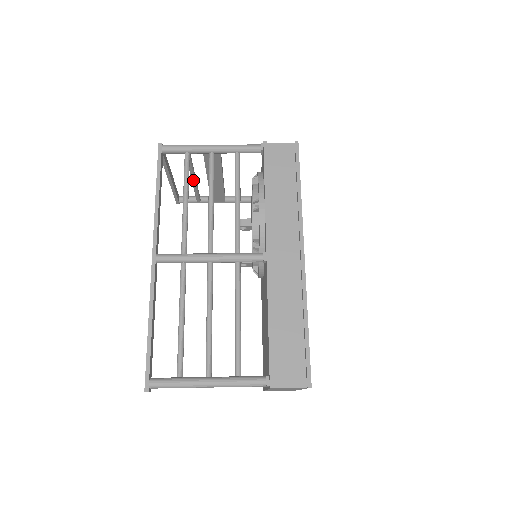
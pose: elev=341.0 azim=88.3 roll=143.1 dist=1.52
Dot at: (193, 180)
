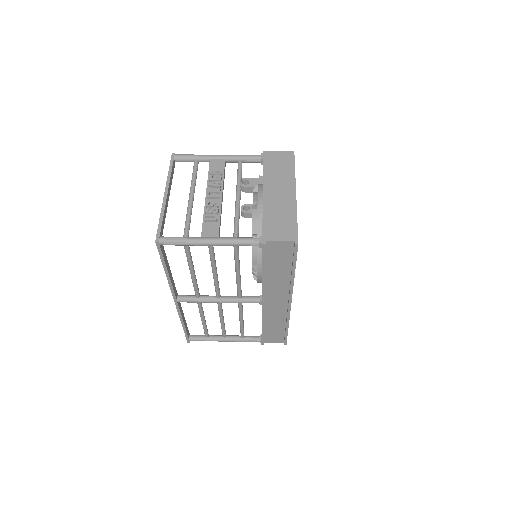
Dot at: occluded
